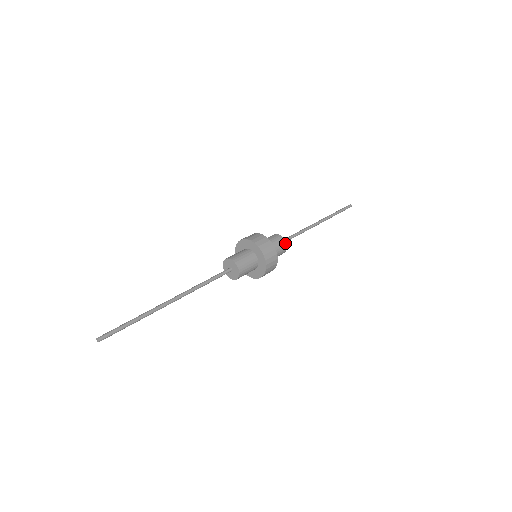
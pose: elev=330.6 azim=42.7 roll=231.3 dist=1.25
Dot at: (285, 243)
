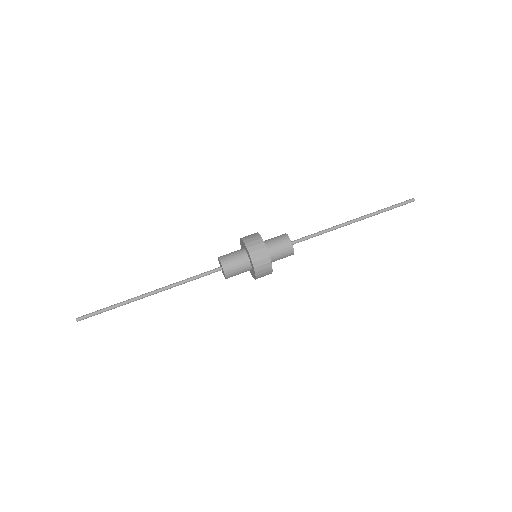
Dot at: (292, 249)
